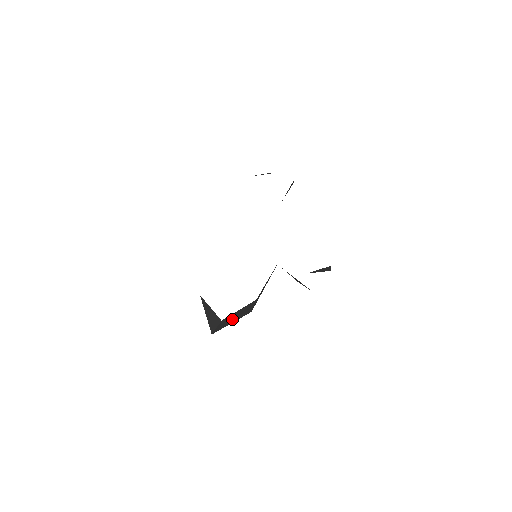
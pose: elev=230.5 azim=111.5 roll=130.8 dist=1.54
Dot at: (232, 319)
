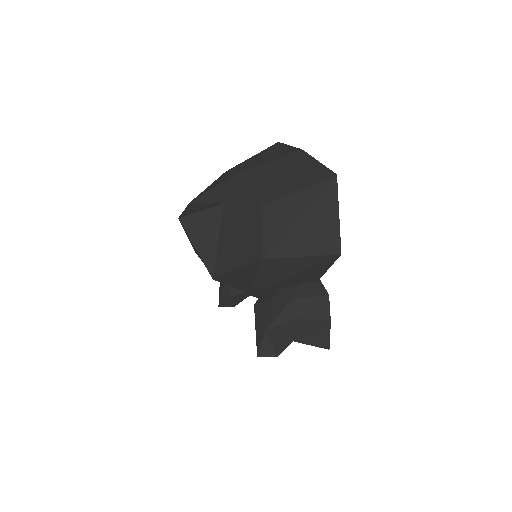
Dot at: (234, 235)
